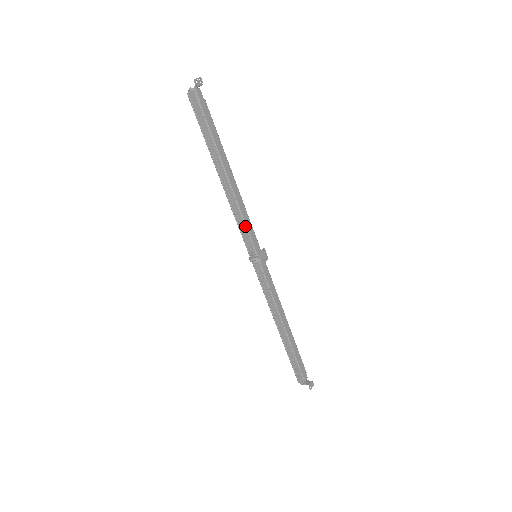
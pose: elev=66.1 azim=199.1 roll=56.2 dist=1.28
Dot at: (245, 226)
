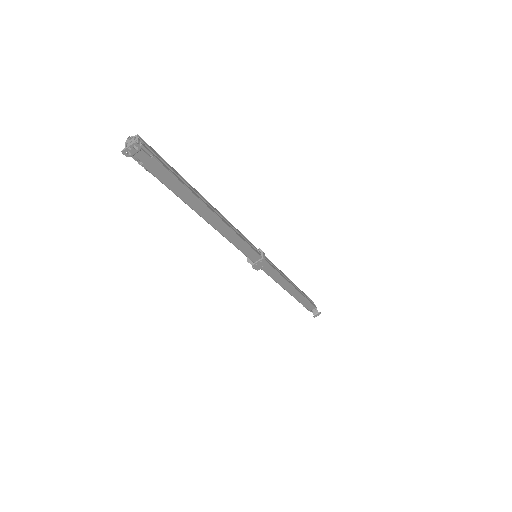
Dot at: (236, 246)
